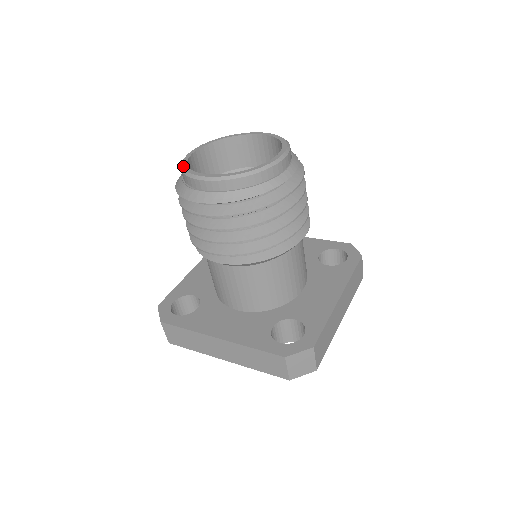
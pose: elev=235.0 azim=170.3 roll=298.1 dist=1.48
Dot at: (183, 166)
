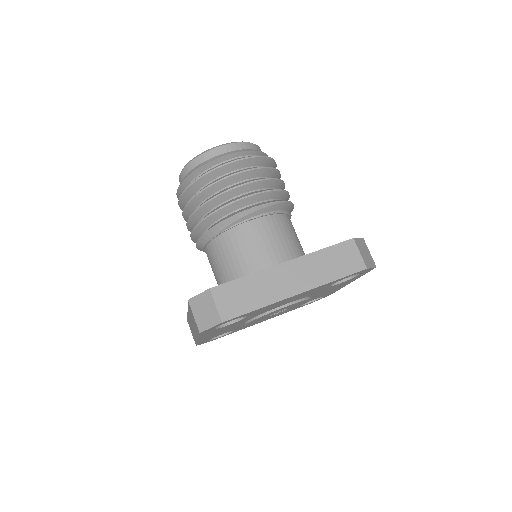
Dot at: occluded
